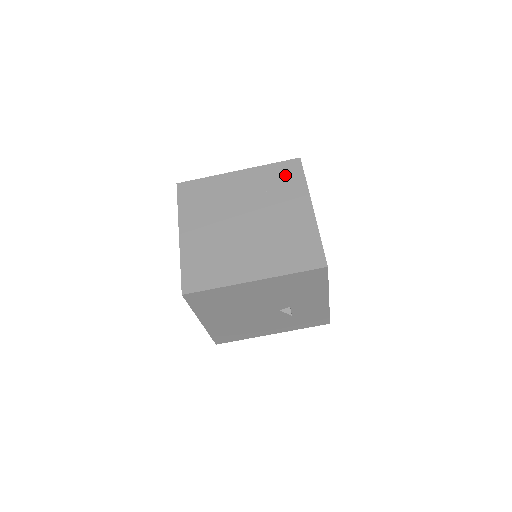
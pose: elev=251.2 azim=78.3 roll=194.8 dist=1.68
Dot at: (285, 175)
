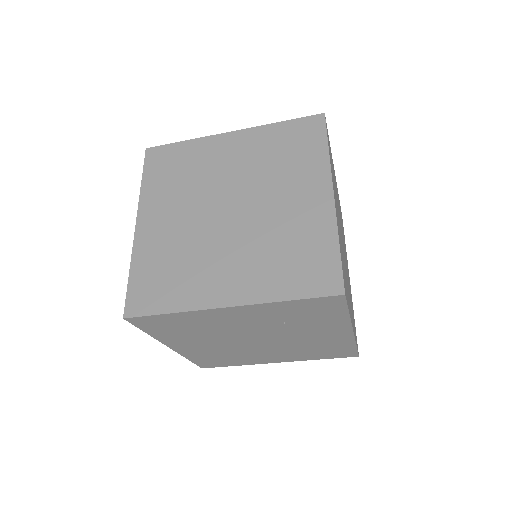
Dot at: (314, 311)
